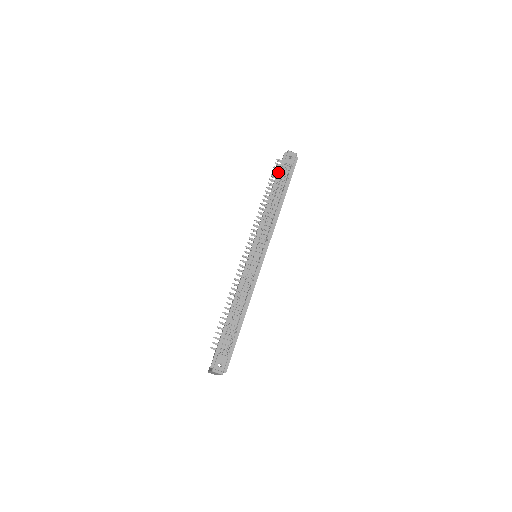
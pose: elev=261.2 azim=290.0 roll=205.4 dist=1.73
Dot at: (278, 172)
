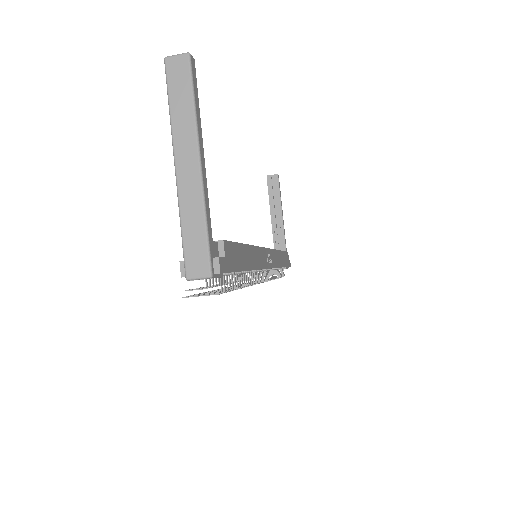
Dot at: occluded
